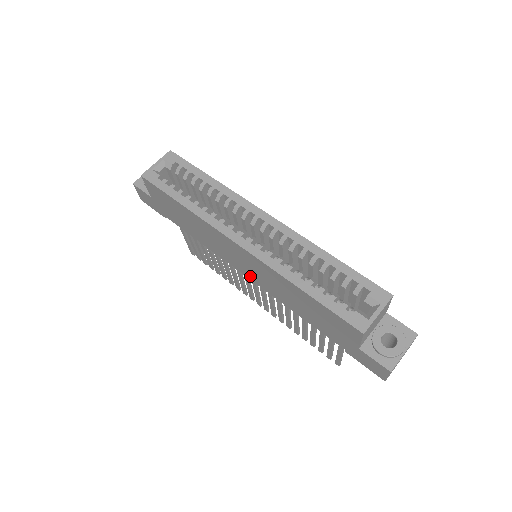
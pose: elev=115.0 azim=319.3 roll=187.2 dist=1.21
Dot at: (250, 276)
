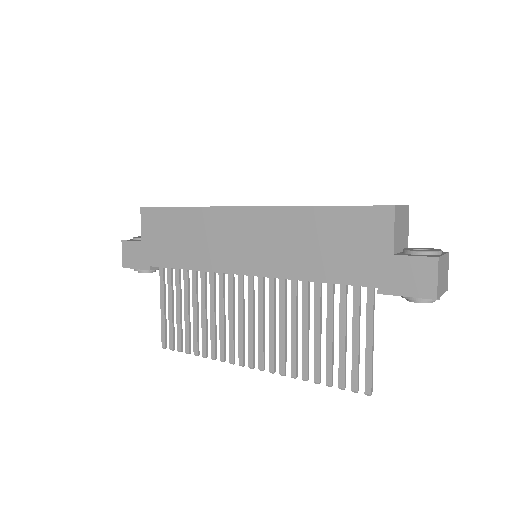
Dot at: (252, 266)
